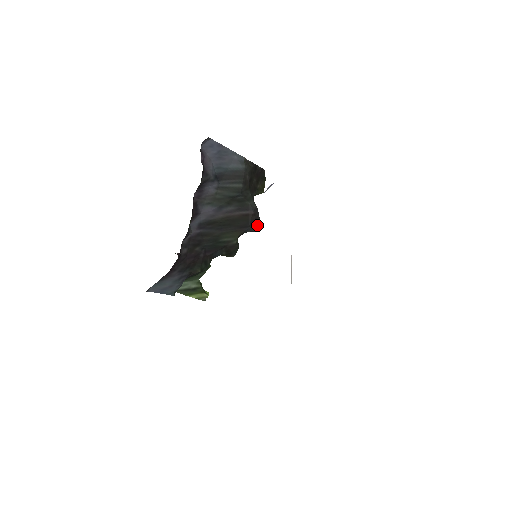
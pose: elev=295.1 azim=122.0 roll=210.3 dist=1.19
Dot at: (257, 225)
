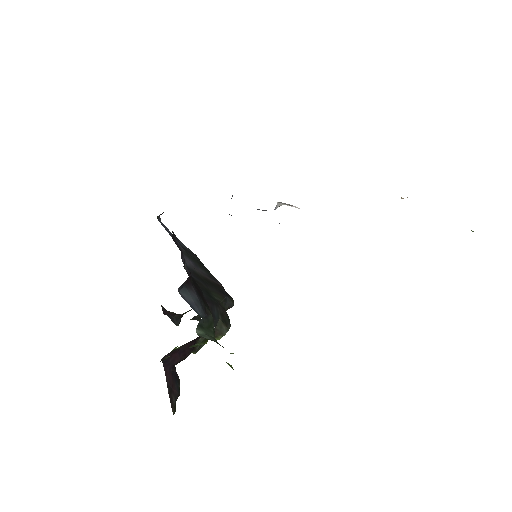
Dot at: (231, 298)
